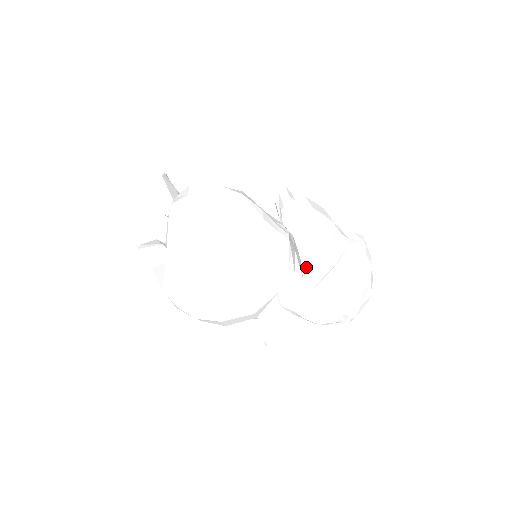
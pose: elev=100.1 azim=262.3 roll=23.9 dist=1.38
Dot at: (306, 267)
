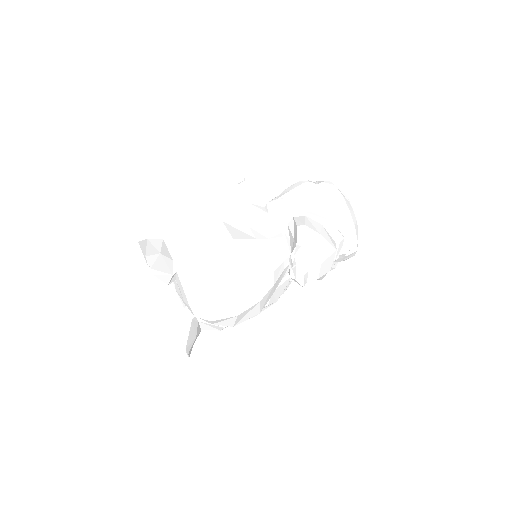
Dot at: occluded
